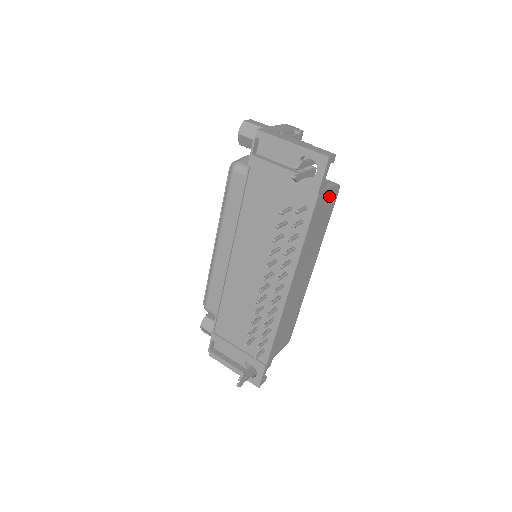
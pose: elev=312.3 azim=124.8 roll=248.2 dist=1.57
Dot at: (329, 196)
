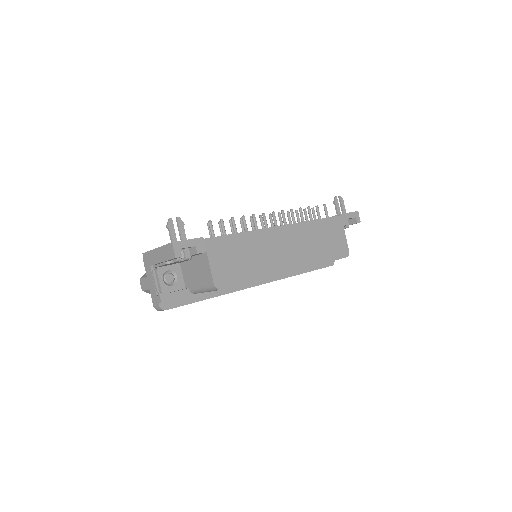
Dot at: (341, 240)
